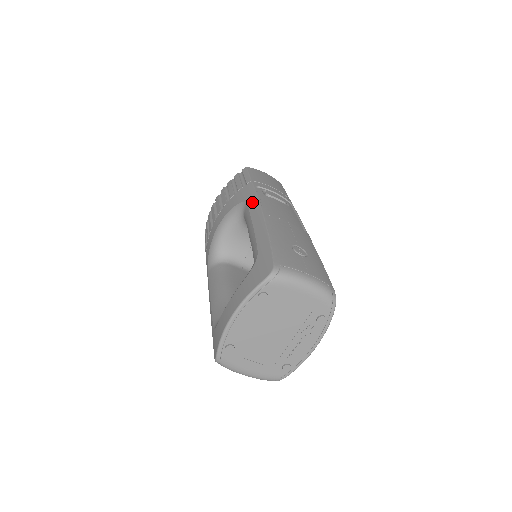
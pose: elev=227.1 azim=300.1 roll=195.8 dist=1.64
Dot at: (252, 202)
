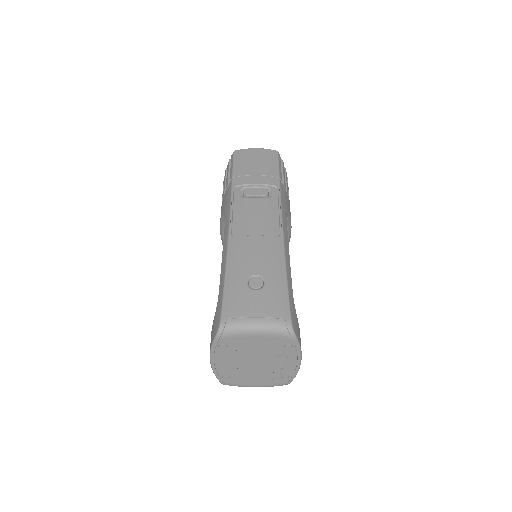
Dot at: (227, 216)
